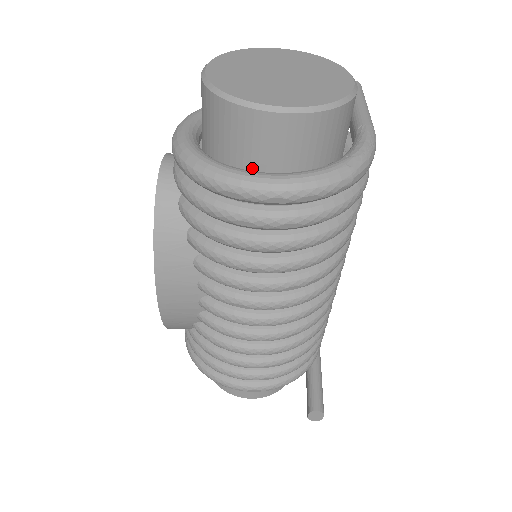
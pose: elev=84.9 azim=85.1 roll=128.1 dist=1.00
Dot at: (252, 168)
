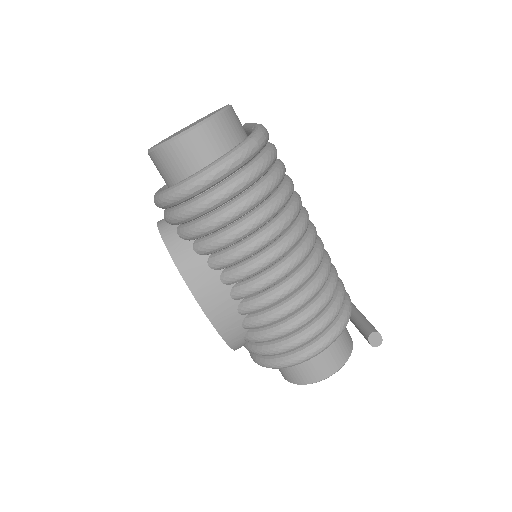
Dot at: occluded
